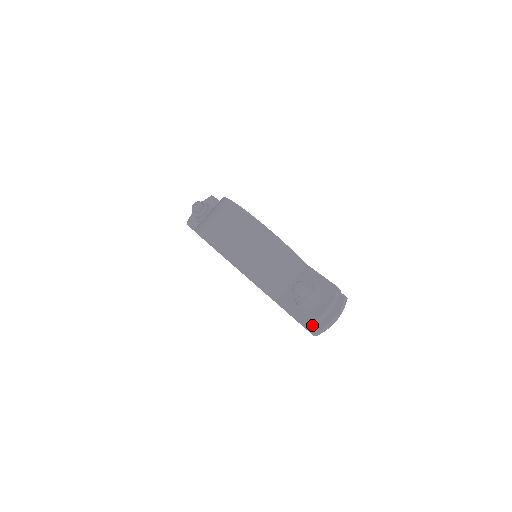
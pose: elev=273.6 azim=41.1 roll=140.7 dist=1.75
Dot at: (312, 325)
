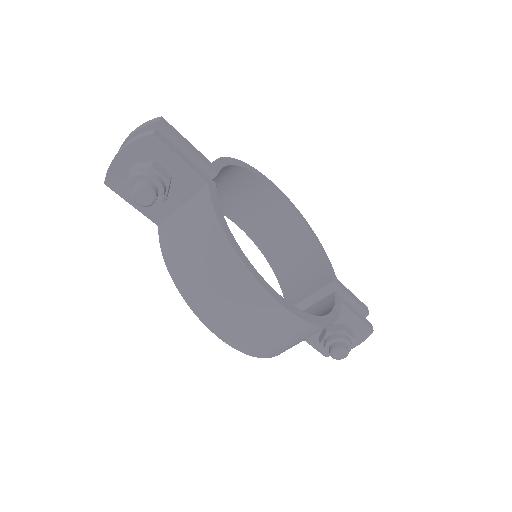
Dot at: occluded
